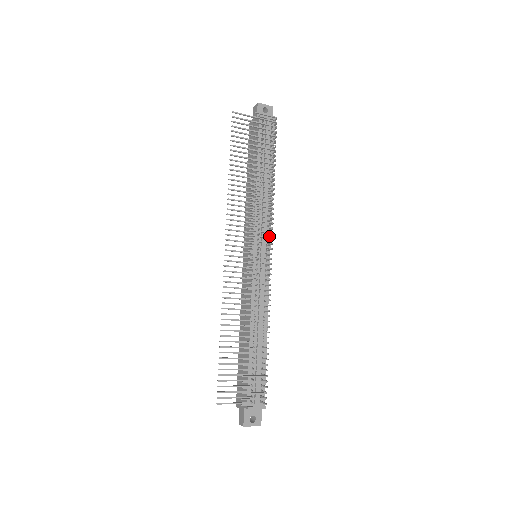
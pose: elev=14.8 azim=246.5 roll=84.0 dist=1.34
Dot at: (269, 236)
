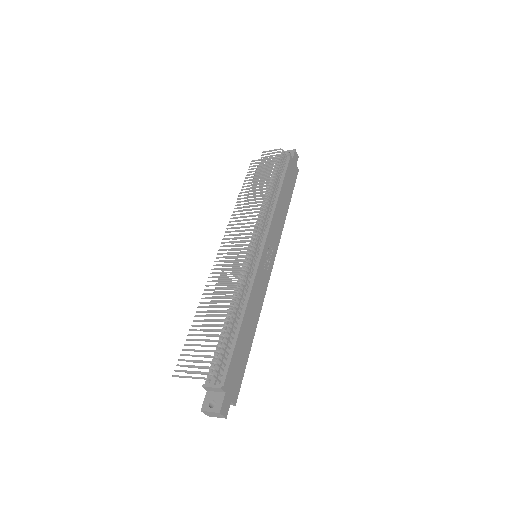
Dot at: (266, 235)
